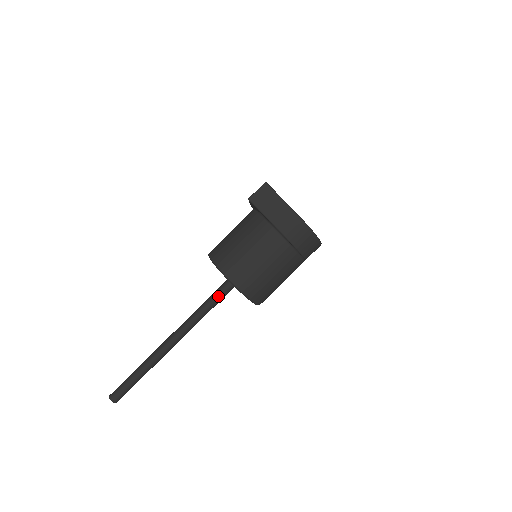
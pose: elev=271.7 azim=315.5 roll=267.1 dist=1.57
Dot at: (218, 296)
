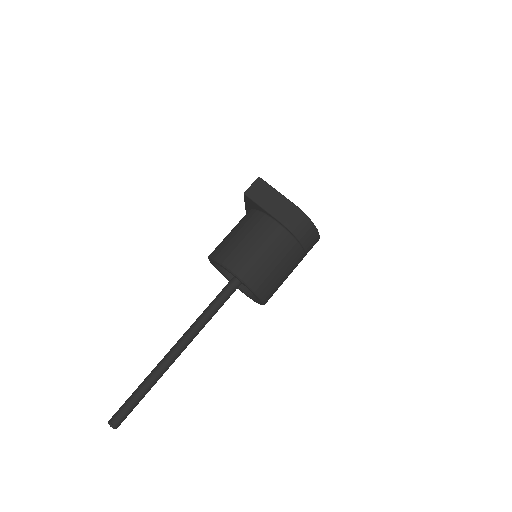
Dot at: (221, 298)
